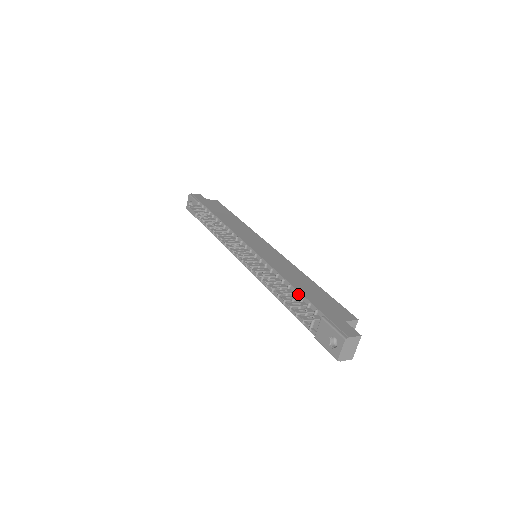
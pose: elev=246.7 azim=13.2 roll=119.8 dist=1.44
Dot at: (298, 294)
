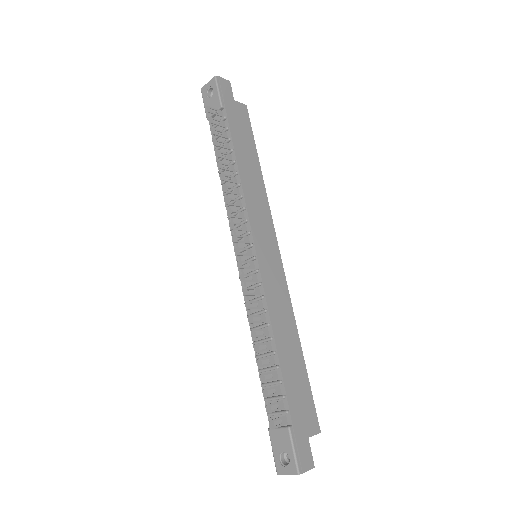
Dot at: (279, 372)
